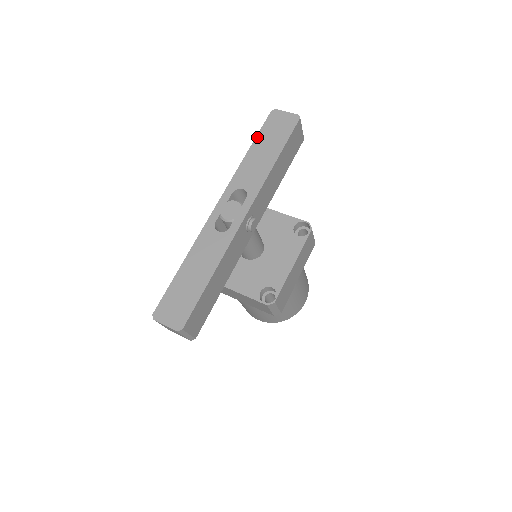
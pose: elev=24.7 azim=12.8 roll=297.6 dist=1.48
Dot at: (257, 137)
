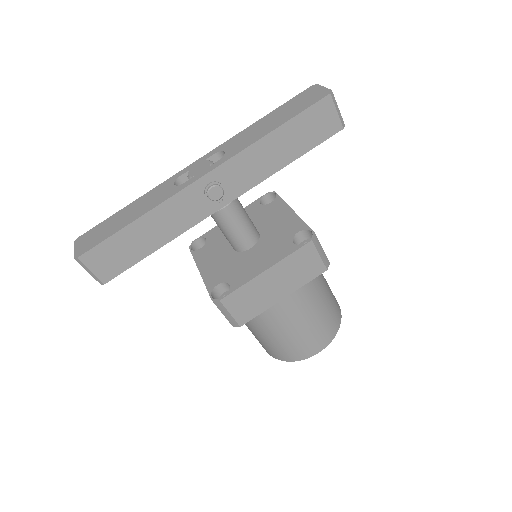
Dot at: (278, 108)
